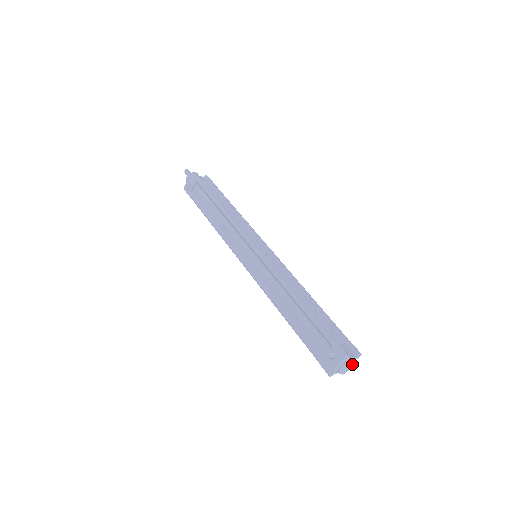
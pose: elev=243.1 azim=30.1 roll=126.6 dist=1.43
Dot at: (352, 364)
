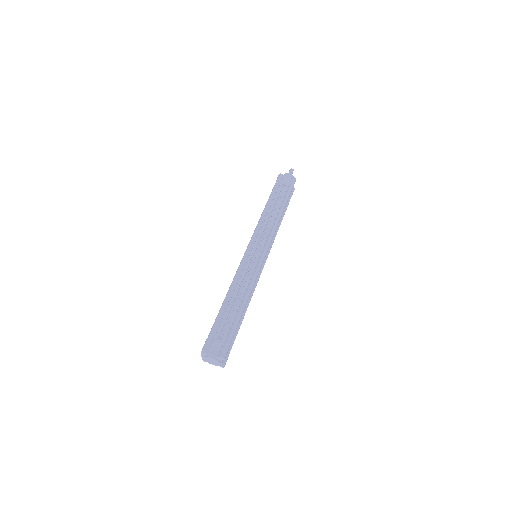
Dot at: (216, 361)
